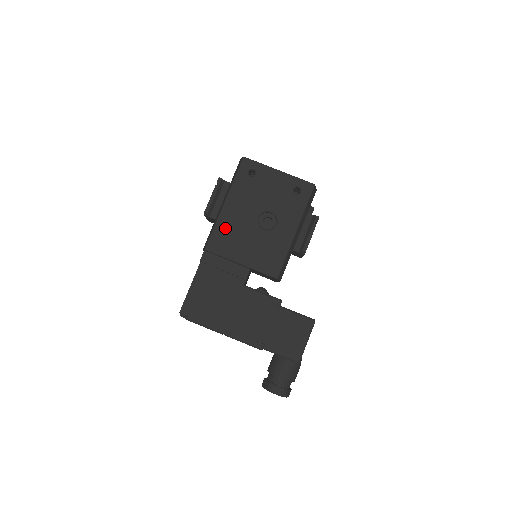
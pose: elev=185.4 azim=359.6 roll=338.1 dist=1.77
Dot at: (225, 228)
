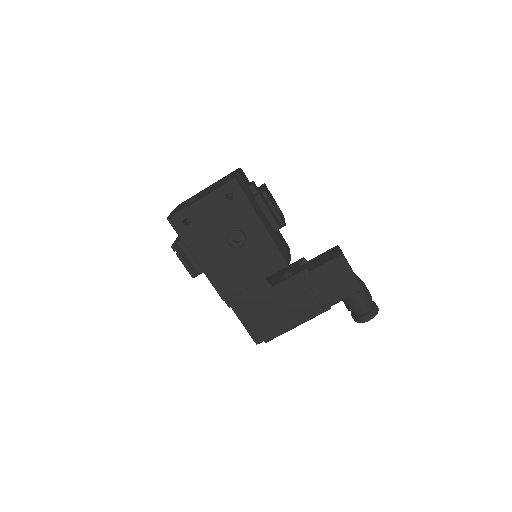
Dot at: (218, 276)
